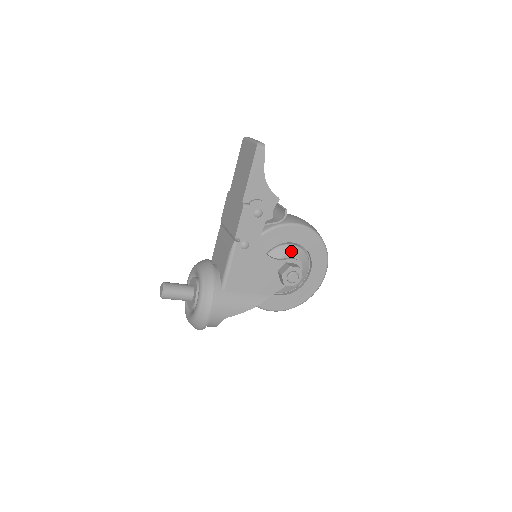
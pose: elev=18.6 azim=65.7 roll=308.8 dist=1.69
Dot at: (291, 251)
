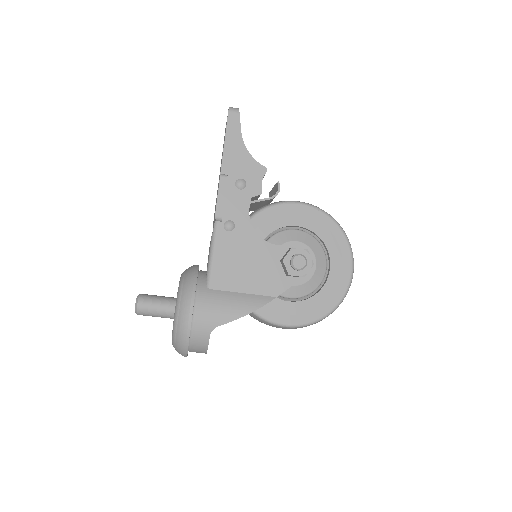
Dot at: (295, 236)
